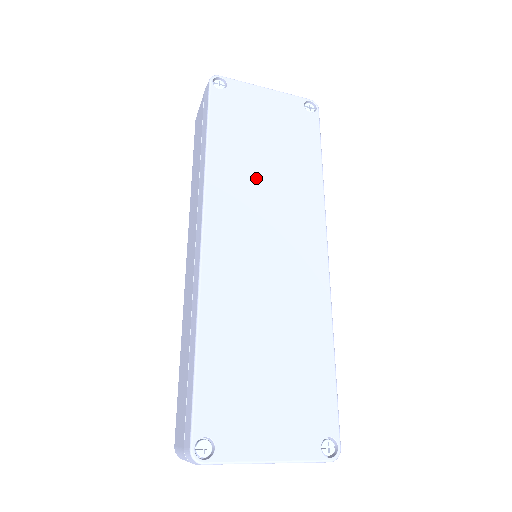
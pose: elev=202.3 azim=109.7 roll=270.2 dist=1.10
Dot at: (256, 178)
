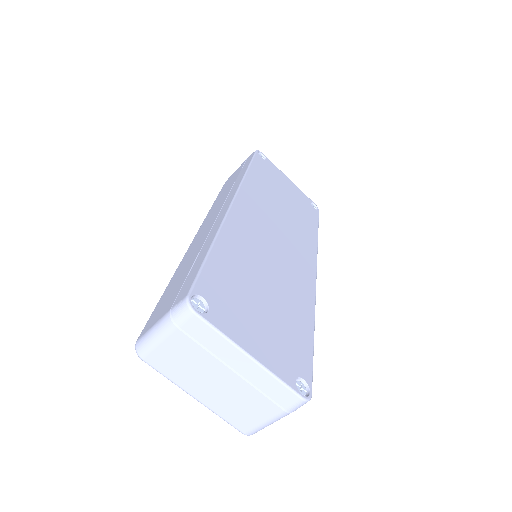
Dot at: (275, 206)
